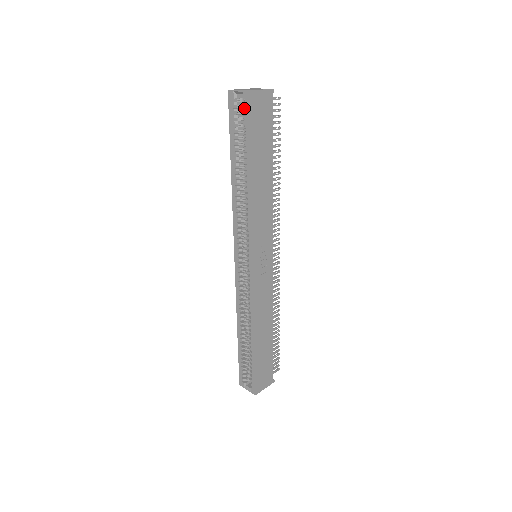
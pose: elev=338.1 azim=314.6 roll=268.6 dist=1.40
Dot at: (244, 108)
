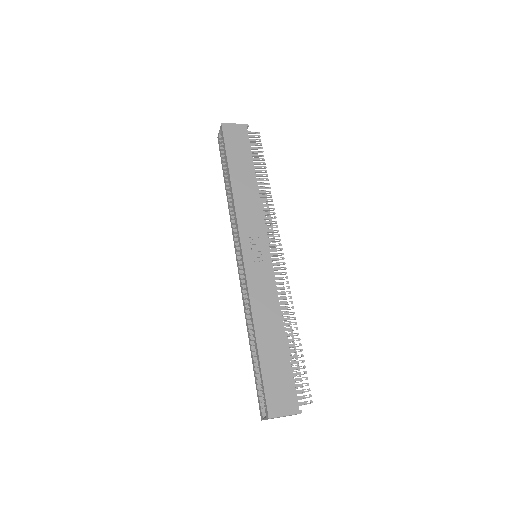
Dot at: occluded
